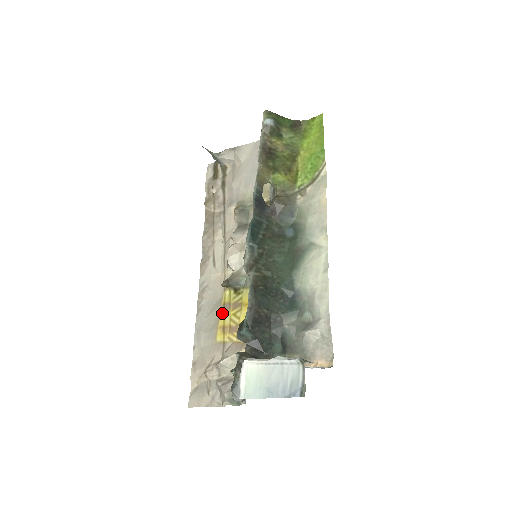
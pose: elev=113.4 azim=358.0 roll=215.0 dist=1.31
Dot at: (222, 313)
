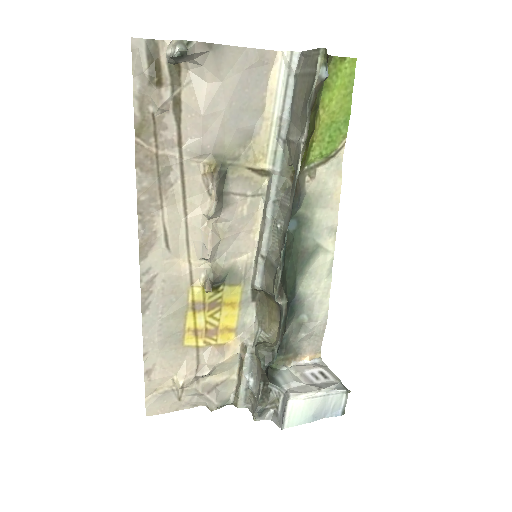
Dot at: (191, 314)
